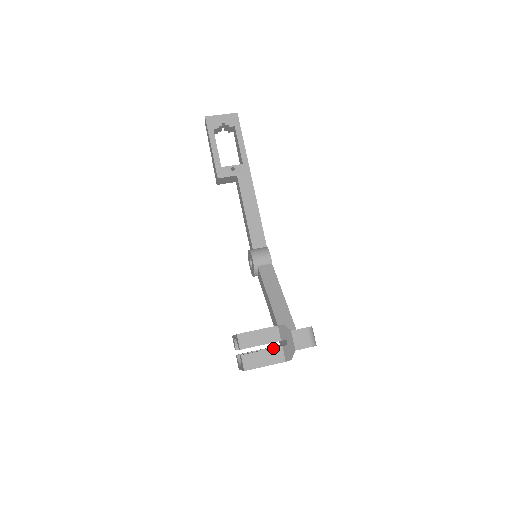
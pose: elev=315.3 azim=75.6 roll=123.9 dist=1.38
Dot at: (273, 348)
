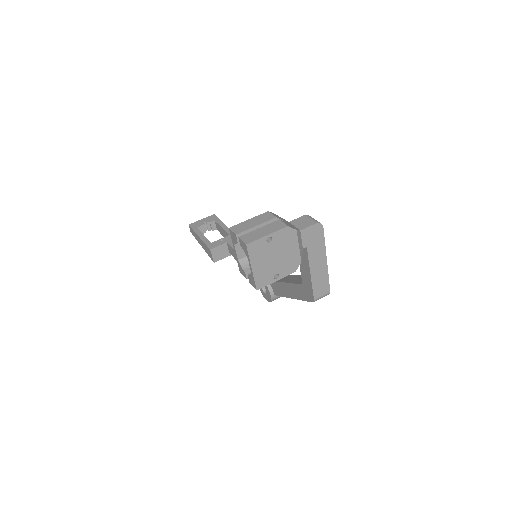
Dot at: (270, 223)
